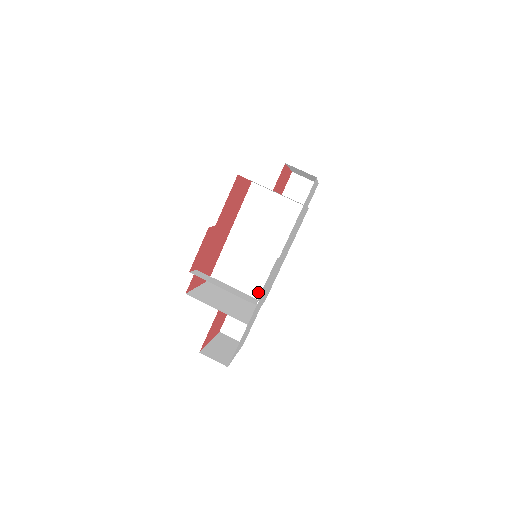
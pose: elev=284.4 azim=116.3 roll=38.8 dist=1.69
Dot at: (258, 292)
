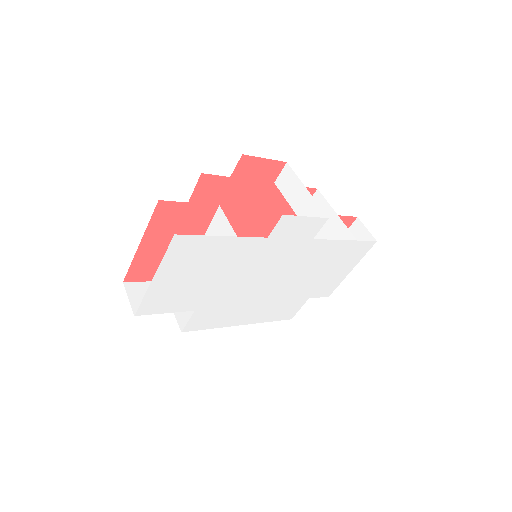
Dot at: occluded
